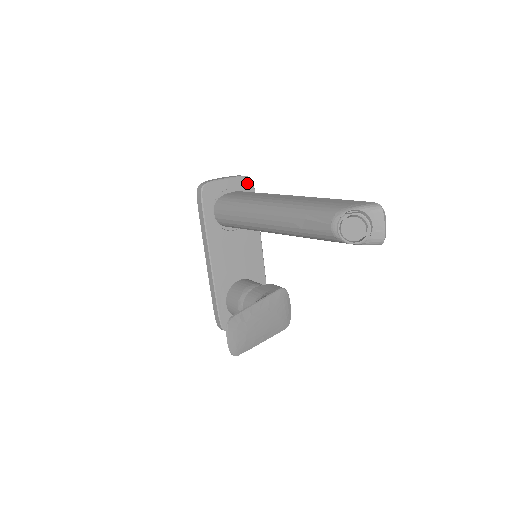
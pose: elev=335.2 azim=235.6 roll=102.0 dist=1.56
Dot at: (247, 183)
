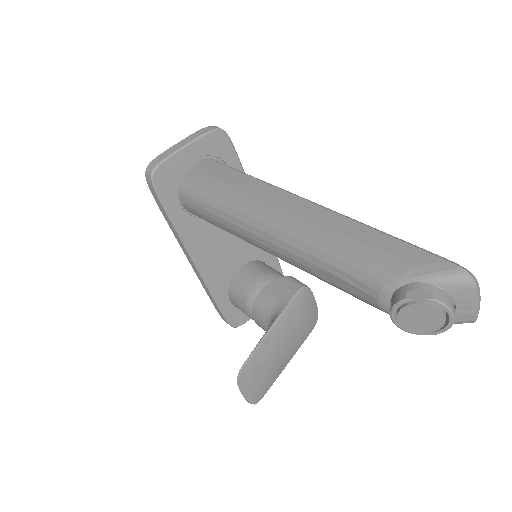
Dot at: (218, 139)
